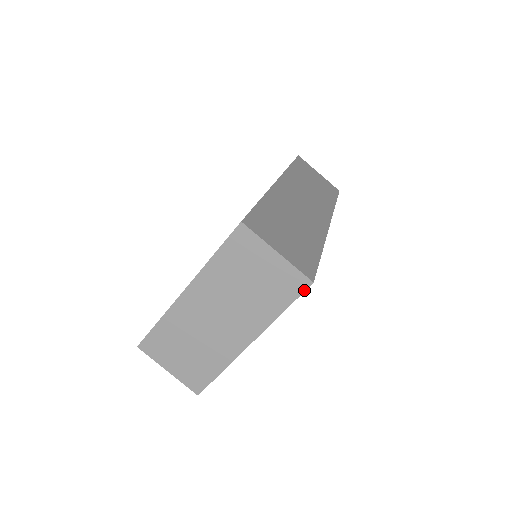
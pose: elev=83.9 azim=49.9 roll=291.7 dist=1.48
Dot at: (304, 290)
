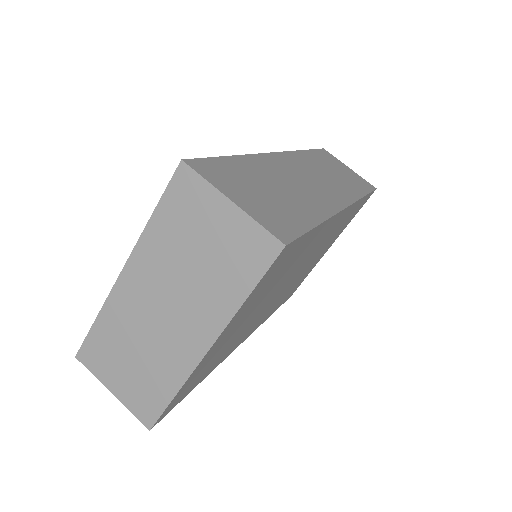
Dot at: (273, 259)
